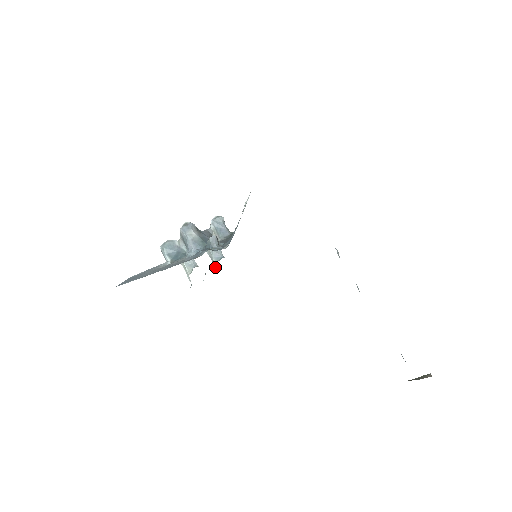
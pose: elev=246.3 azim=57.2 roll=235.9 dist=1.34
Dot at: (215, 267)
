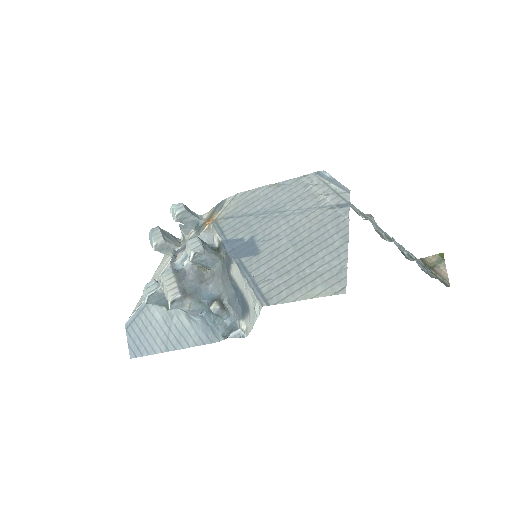
Dot at: occluded
